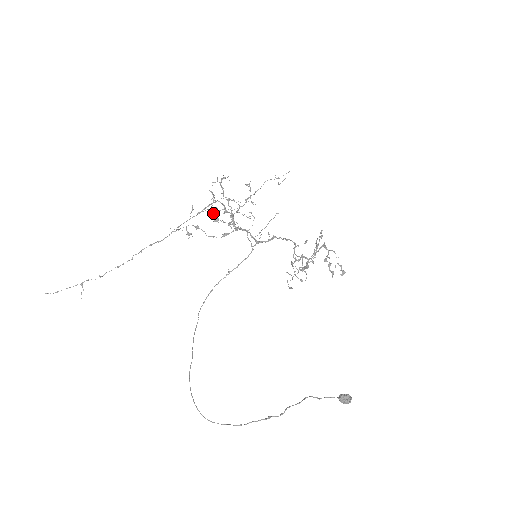
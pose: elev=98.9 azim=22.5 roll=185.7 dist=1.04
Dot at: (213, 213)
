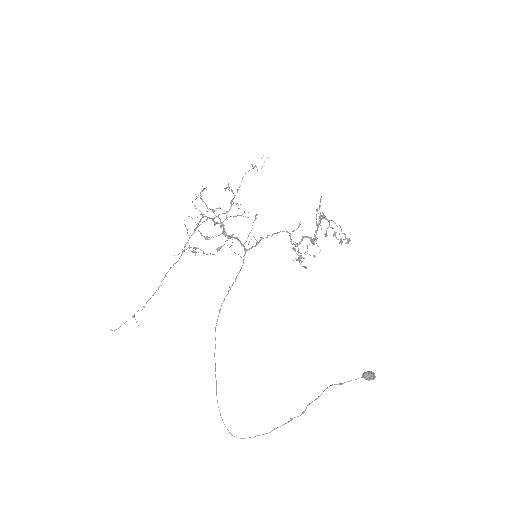
Dot at: (201, 233)
